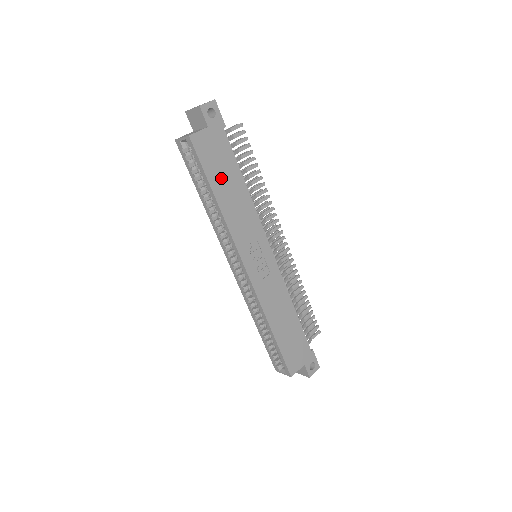
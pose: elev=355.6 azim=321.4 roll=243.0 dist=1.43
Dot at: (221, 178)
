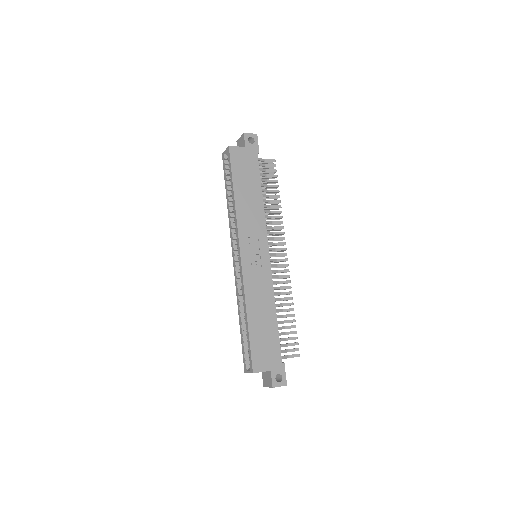
Dot at: (243, 182)
